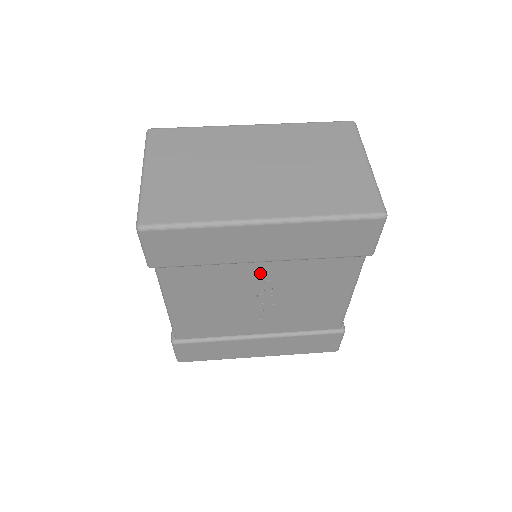
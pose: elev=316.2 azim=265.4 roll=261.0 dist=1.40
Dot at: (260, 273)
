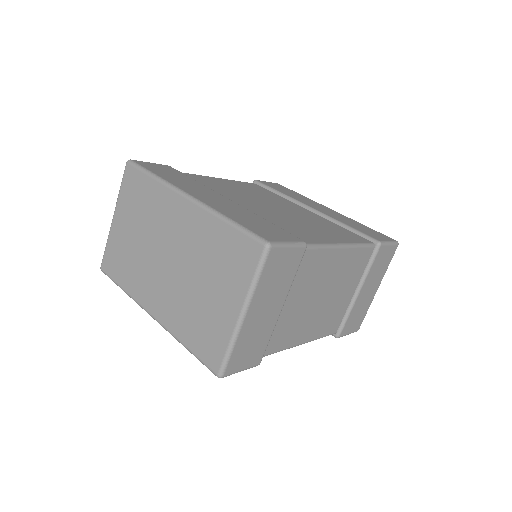
Dot at: occluded
